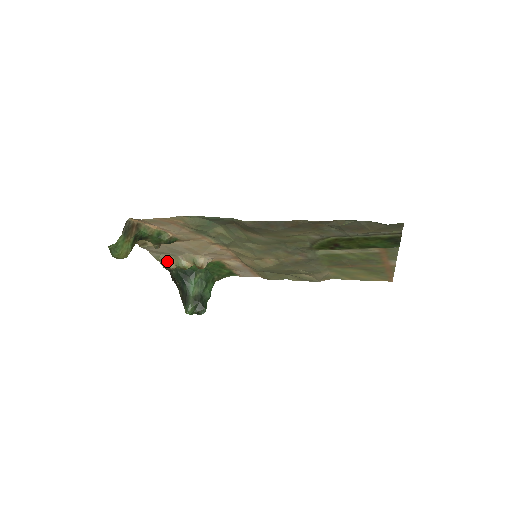
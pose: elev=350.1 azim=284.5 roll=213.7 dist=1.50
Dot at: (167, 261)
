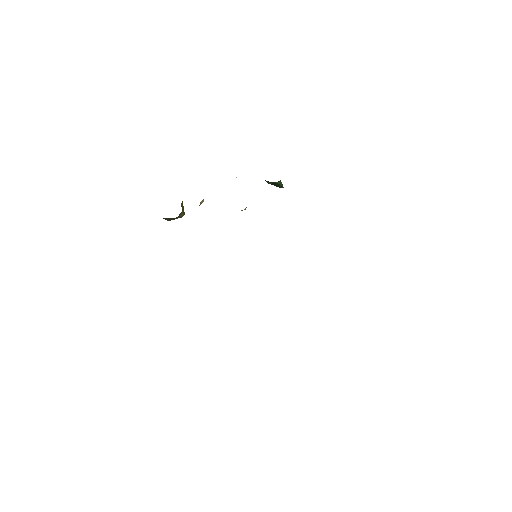
Dot at: occluded
